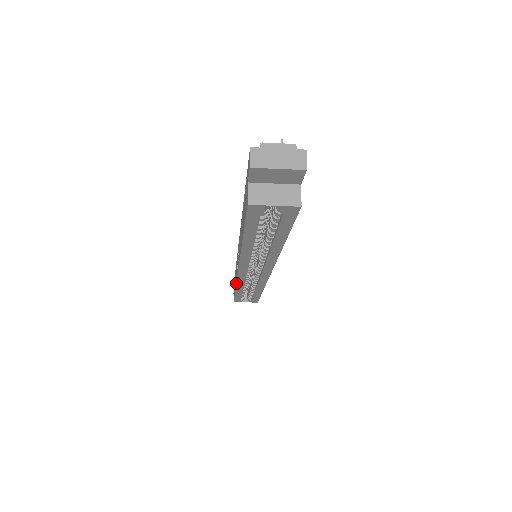
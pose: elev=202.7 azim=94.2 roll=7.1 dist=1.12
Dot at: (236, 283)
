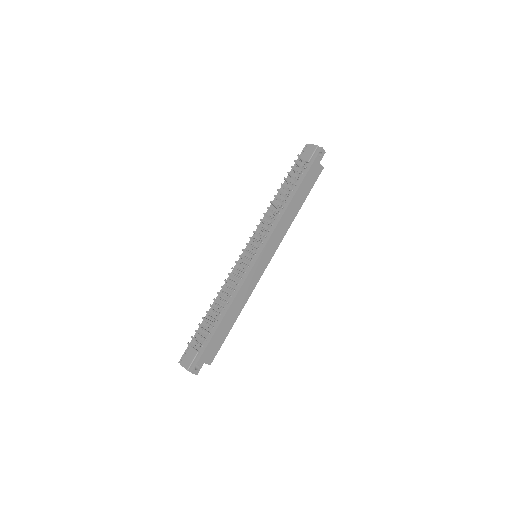
Dot at: occluded
